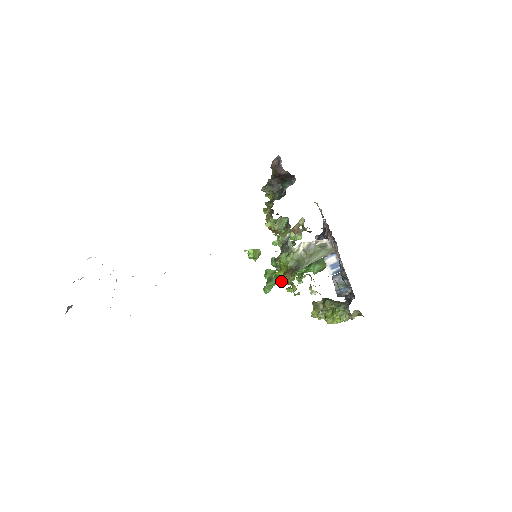
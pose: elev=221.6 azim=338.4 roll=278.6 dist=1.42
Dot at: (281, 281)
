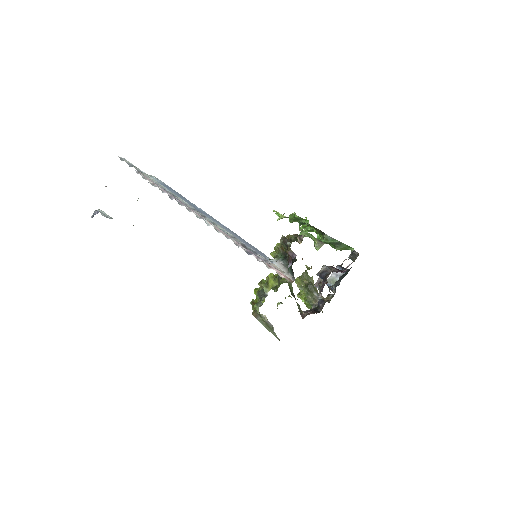
Dot at: (303, 228)
